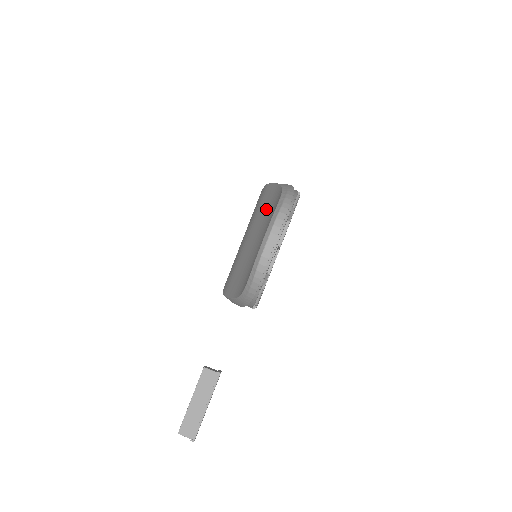
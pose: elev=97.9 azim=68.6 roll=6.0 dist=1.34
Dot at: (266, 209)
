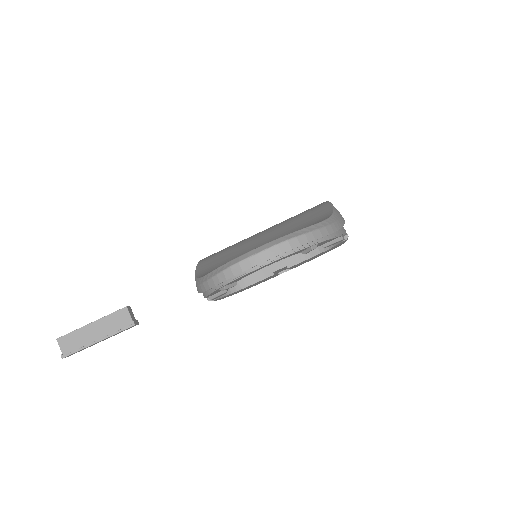
Dot at: (301, 223)
